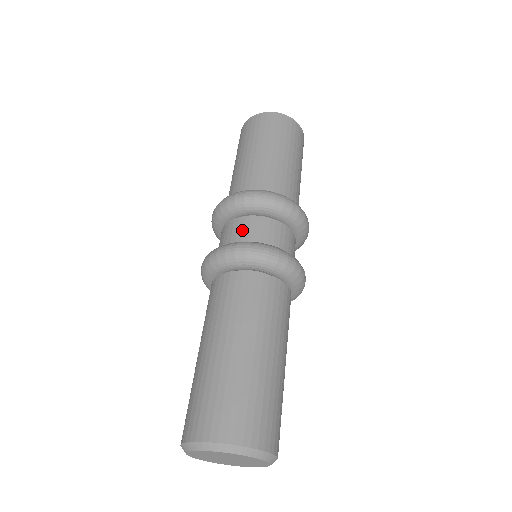
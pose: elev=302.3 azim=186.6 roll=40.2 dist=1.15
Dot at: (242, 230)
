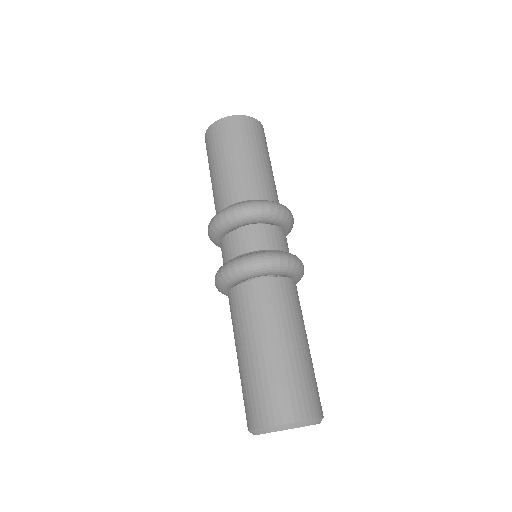
Dot at: (255, 239)
